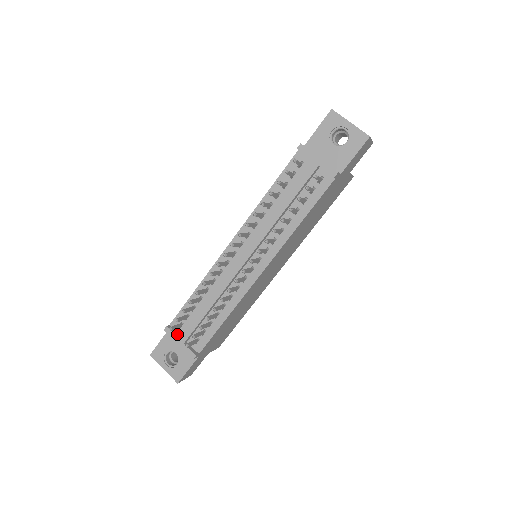
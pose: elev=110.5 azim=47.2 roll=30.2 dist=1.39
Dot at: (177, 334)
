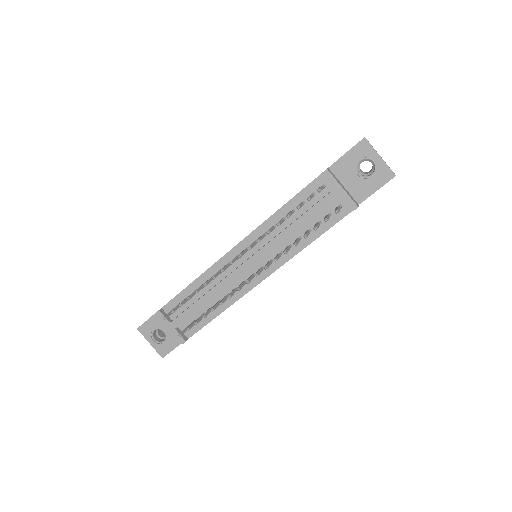
Dot at: (169, 318)
